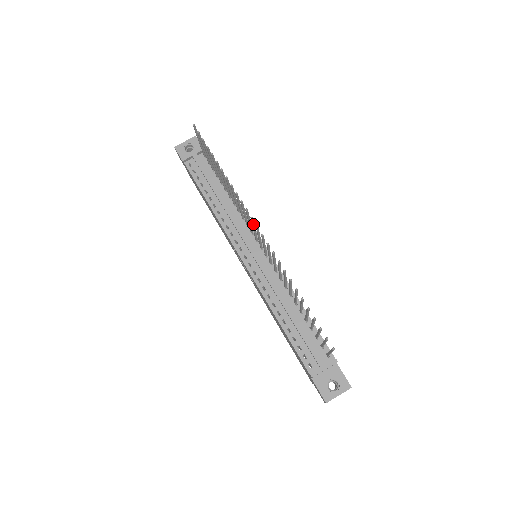
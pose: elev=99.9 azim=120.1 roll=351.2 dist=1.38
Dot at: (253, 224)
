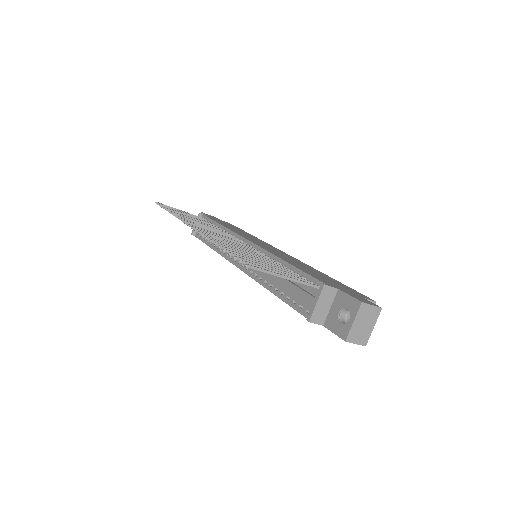
Dot at: occluded
